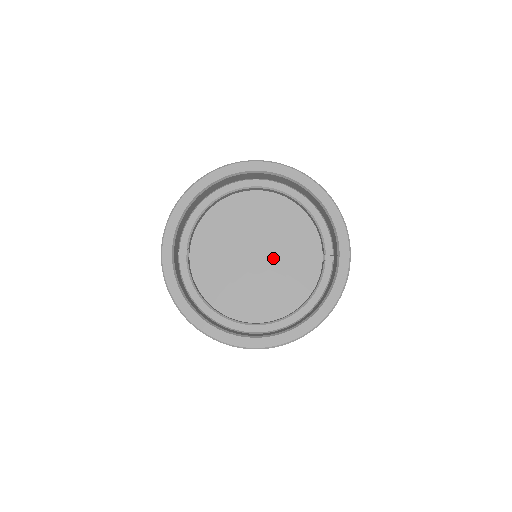
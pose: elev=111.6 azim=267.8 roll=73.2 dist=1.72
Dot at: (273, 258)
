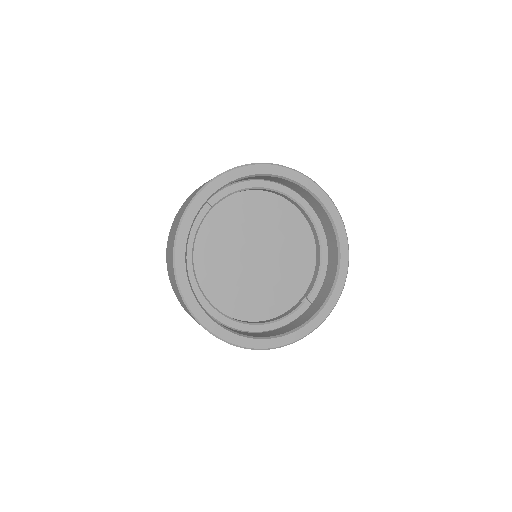
Dot at: (267, 268)
